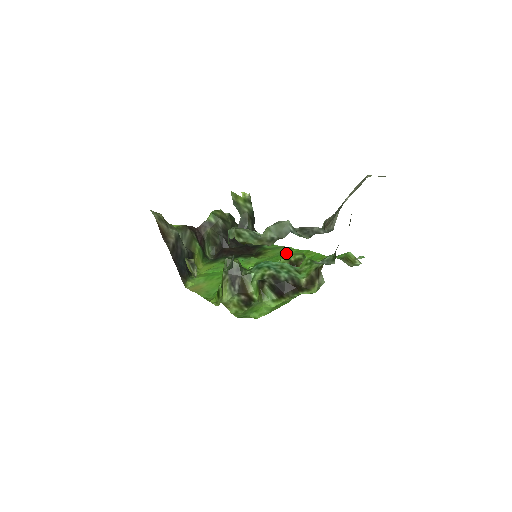
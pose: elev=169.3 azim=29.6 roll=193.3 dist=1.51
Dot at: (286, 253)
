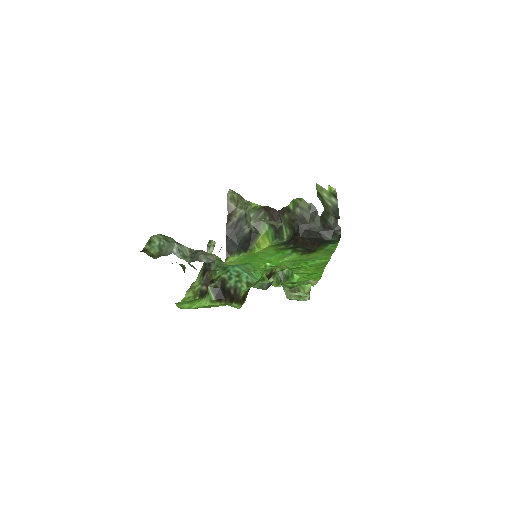
Dot at: (315, 260)
